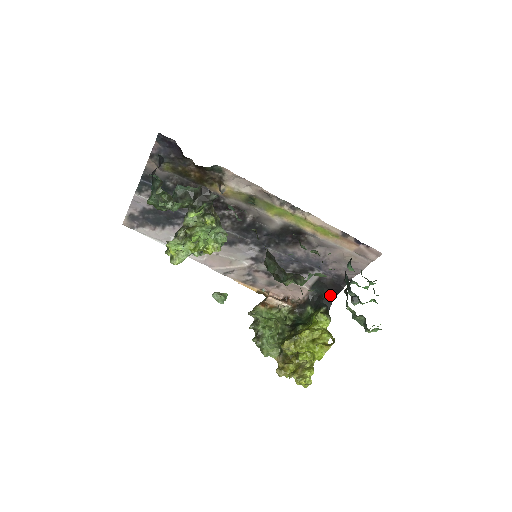
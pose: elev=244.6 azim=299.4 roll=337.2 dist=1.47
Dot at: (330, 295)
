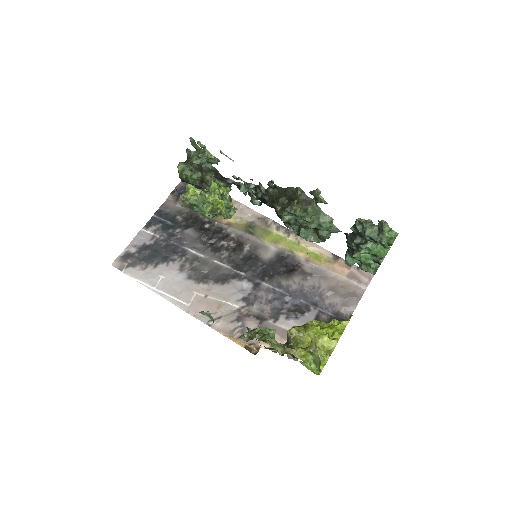
Dot at: occluded
